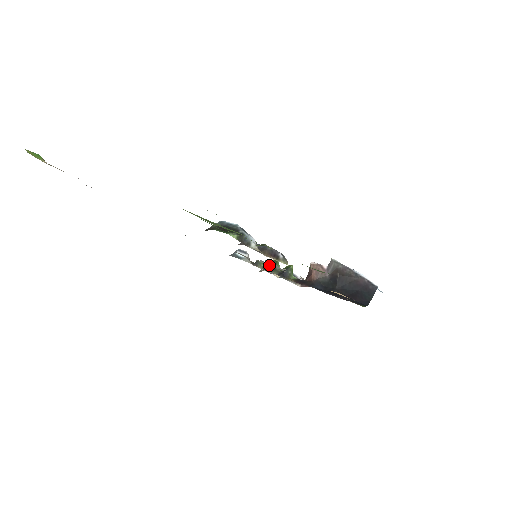
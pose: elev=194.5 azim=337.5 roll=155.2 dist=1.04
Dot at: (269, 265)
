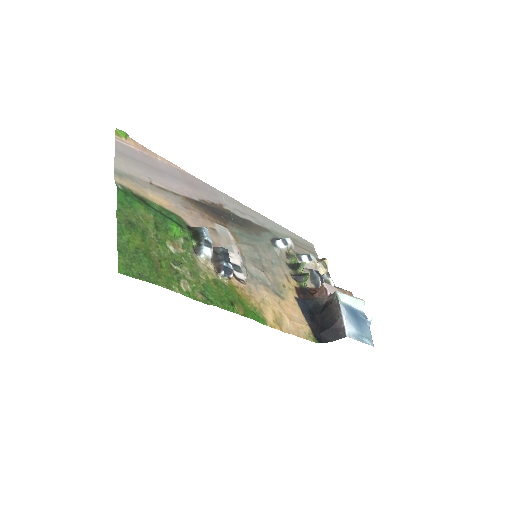
Dot at: (296, 264)
